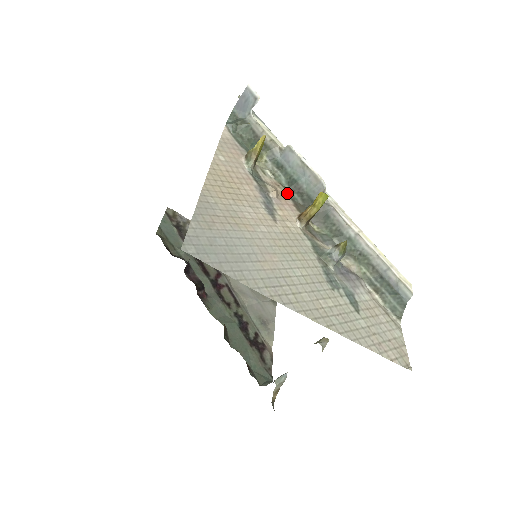
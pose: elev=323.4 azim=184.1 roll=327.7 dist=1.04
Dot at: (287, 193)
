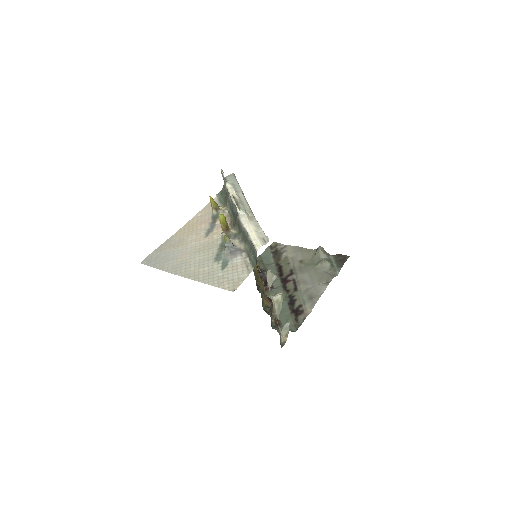
Dot at: (230, 218)
